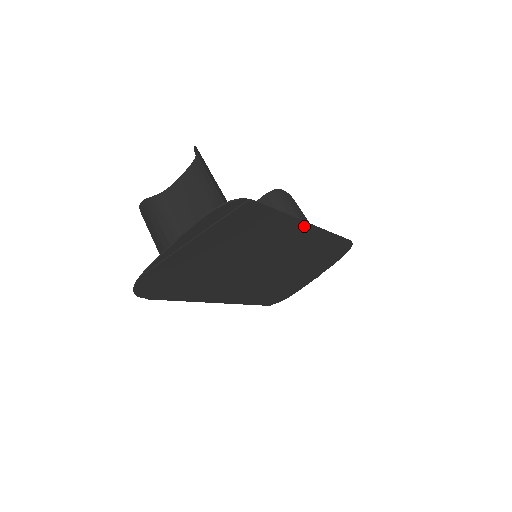
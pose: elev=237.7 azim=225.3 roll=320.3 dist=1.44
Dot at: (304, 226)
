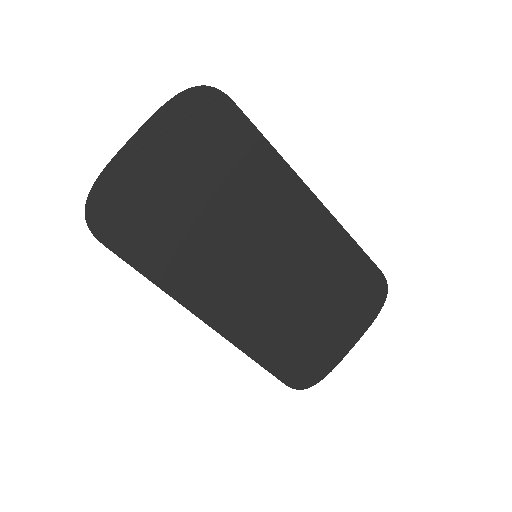
Dot at: (307, 193)
